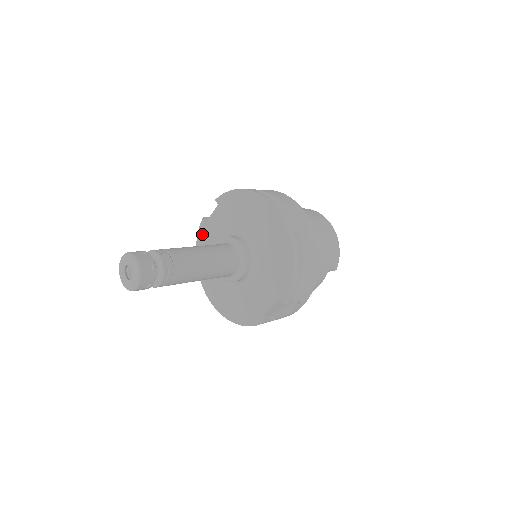
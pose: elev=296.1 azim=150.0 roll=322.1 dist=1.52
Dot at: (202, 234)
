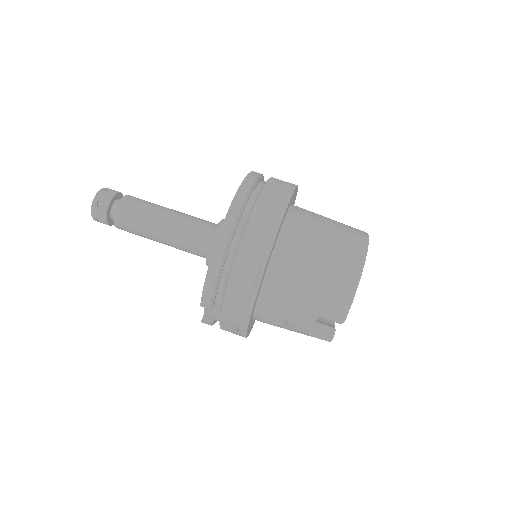
Dot at: occluded
